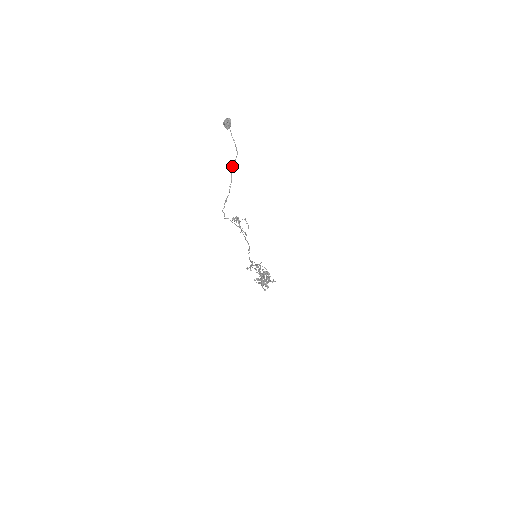
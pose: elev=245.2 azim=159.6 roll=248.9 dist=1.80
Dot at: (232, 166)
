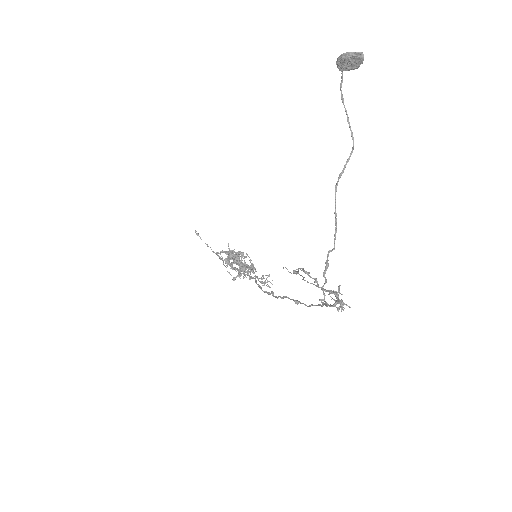
Dot at: (341, 175)
